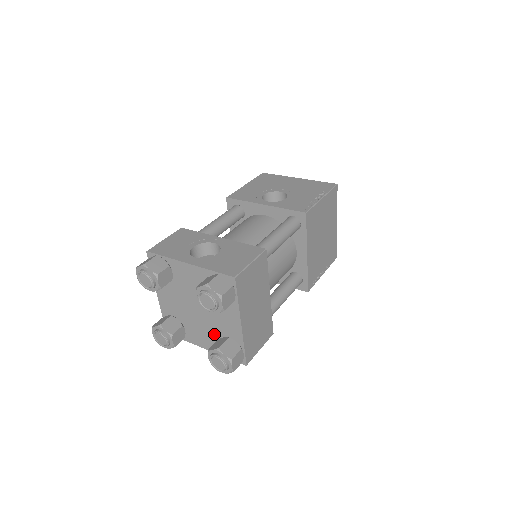
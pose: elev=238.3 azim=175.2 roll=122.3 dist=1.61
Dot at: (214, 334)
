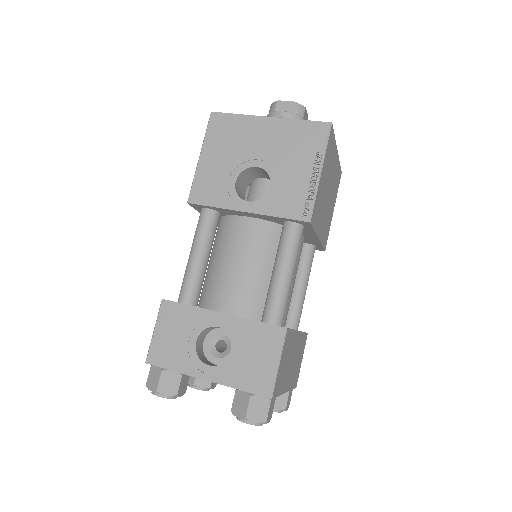
Dot at: occluded
